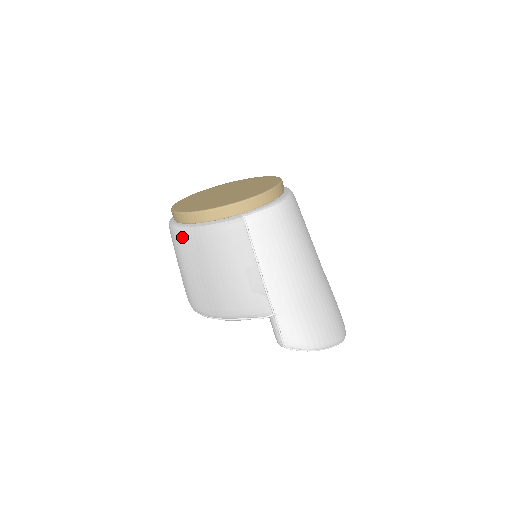
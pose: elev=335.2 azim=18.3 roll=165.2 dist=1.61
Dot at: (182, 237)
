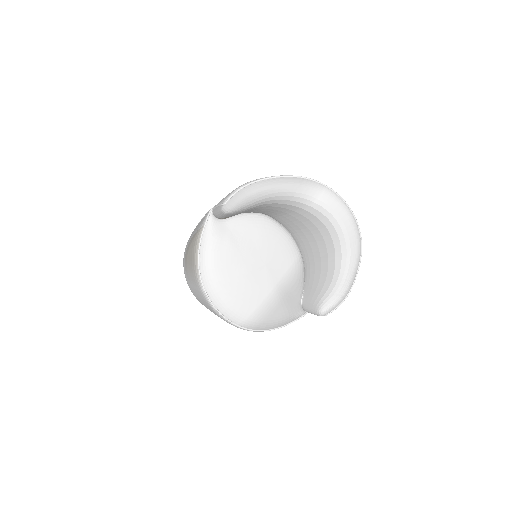
Dot at: (185, 276)
